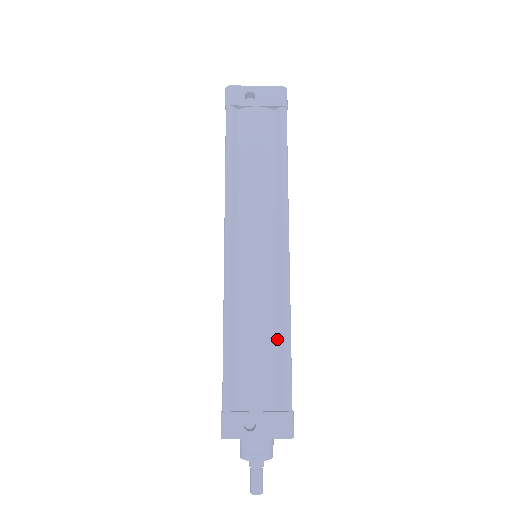
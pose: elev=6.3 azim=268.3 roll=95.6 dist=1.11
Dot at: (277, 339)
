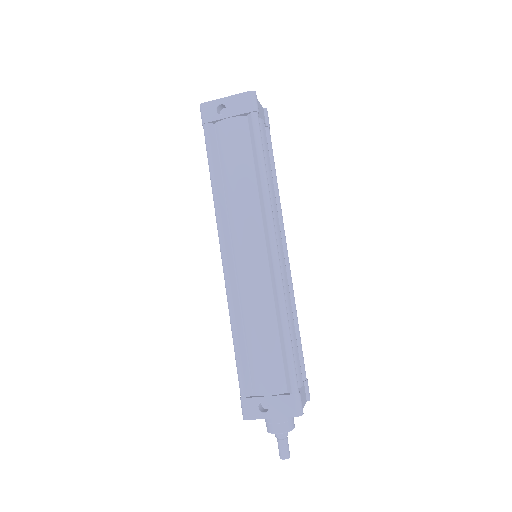
Dot at: (278, 332)
